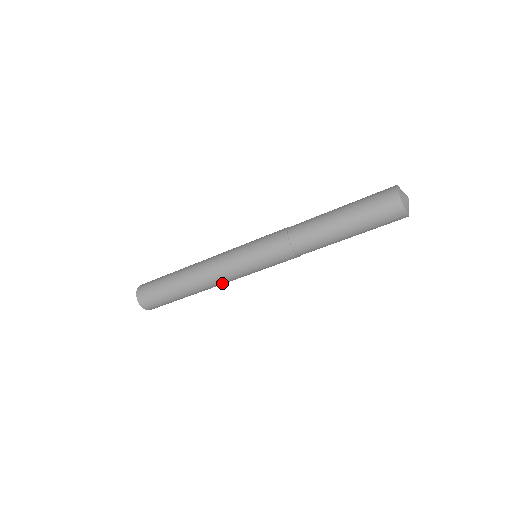
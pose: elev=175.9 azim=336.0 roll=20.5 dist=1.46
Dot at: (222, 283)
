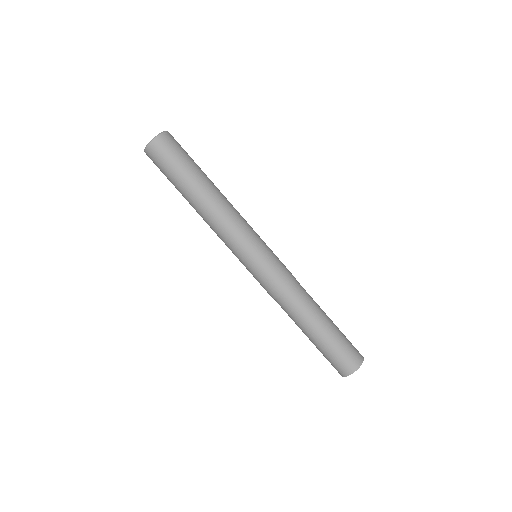
Dot at: occluded
